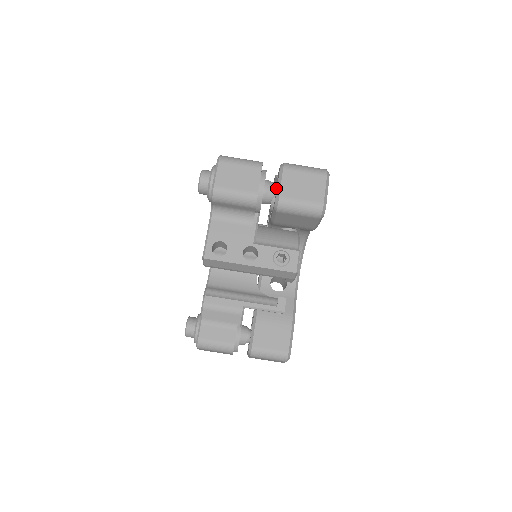
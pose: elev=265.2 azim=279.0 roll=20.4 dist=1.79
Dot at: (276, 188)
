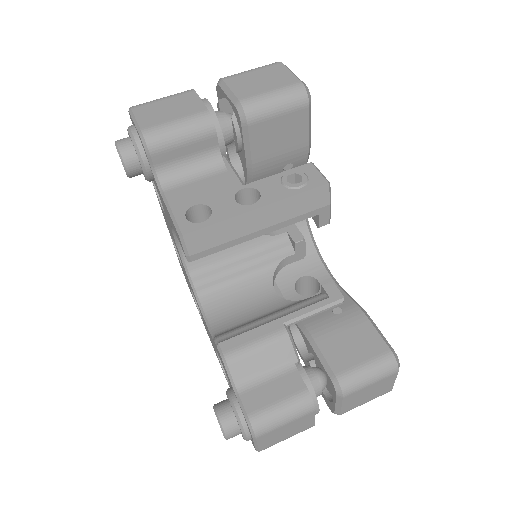
Dot at: (228, 113)
